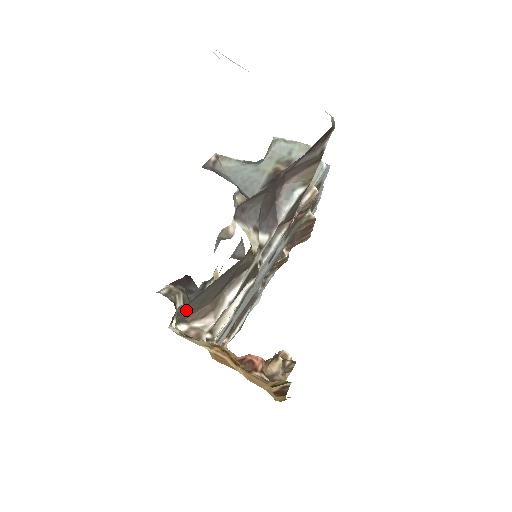
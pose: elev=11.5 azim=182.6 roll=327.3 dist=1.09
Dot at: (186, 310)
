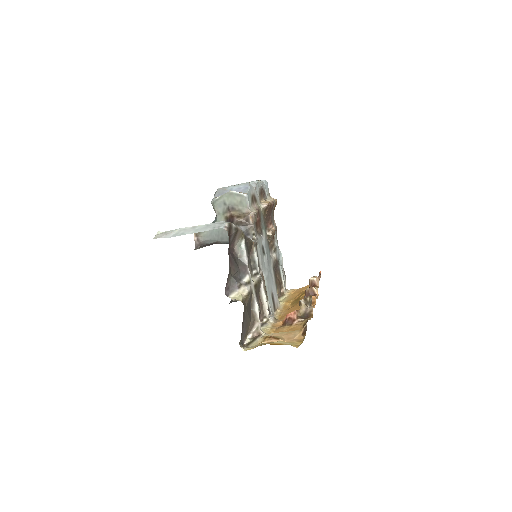
Dot at: (243, 337)
